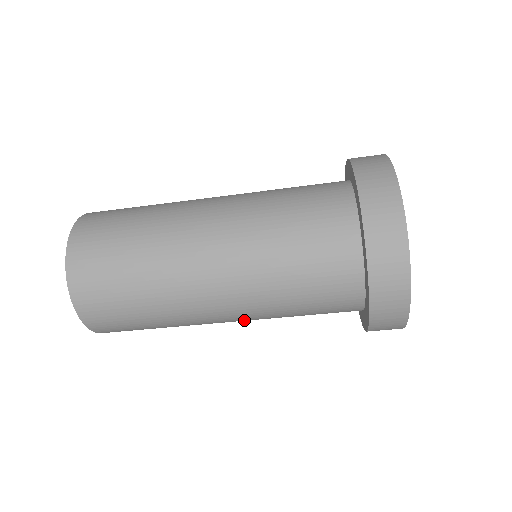
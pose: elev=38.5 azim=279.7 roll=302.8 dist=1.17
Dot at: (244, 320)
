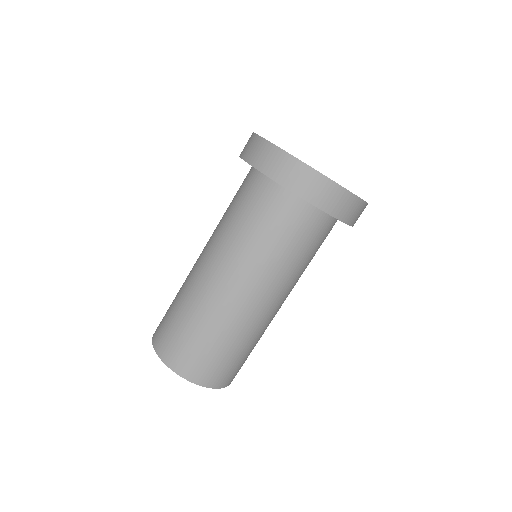
Dot at: (232, 270)
